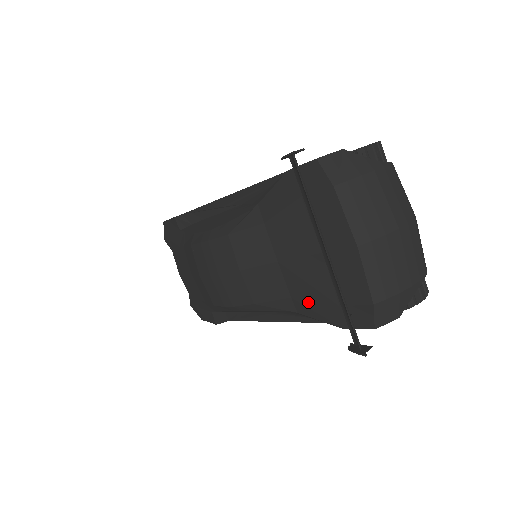
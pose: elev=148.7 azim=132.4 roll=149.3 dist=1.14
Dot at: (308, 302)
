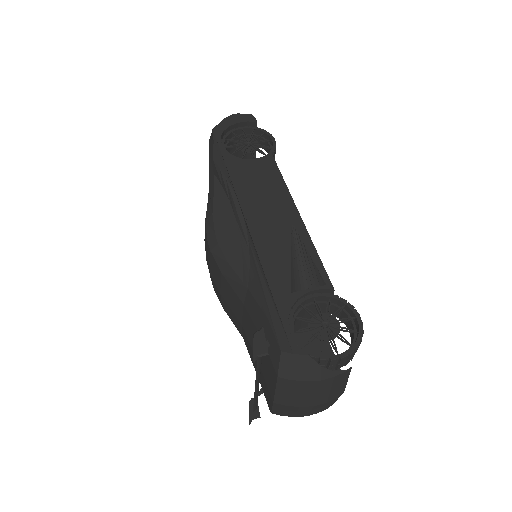
Dot at: (249, 354)
